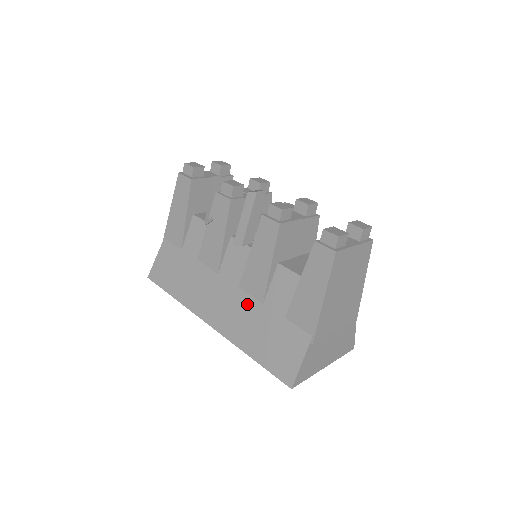
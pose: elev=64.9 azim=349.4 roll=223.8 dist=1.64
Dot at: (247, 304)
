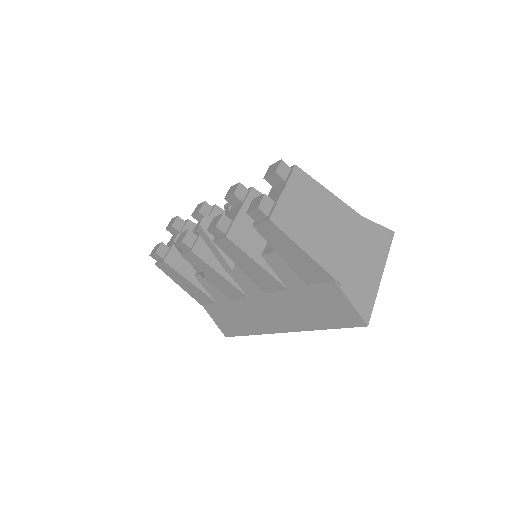
Dot at: (282, 299)
